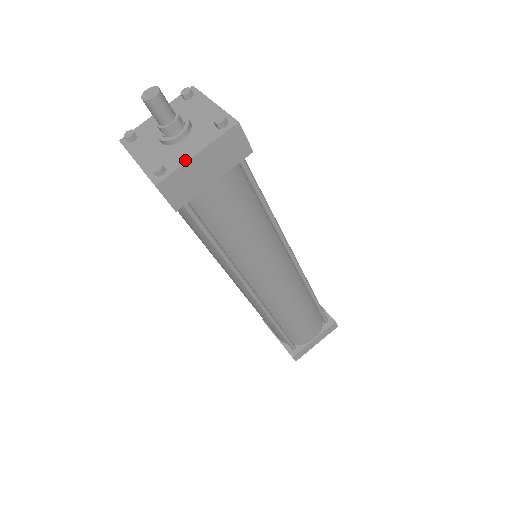
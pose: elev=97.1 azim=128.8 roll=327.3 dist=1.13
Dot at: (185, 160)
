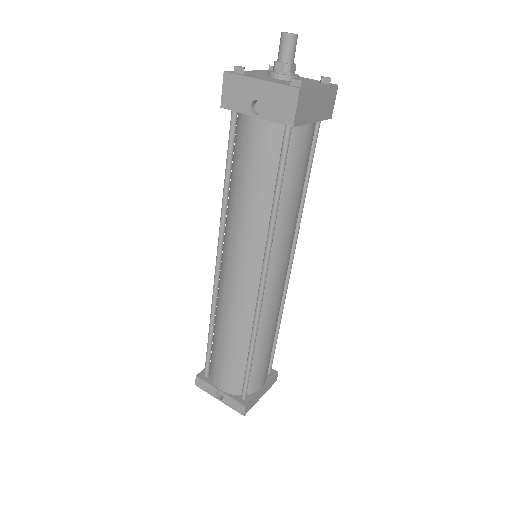
Dot at: (313, 86)
